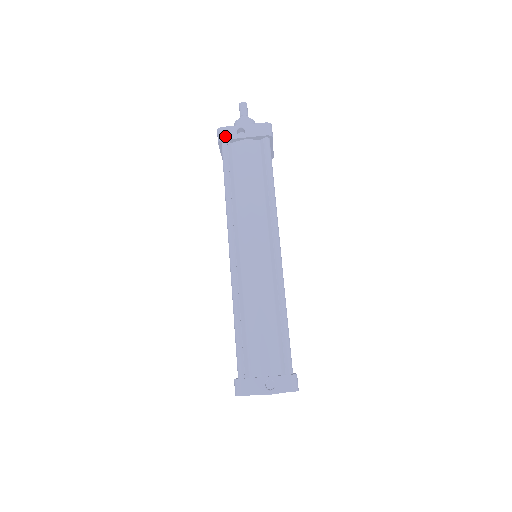
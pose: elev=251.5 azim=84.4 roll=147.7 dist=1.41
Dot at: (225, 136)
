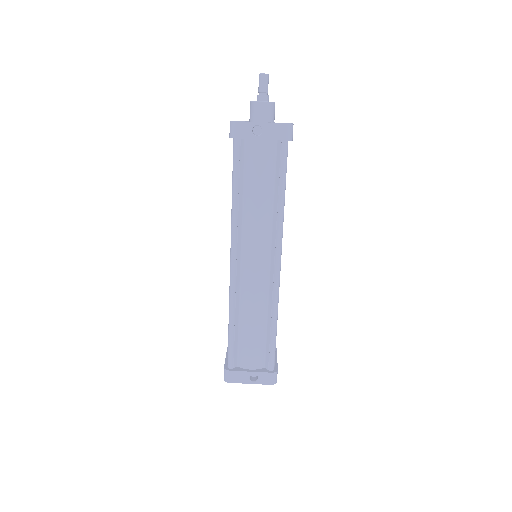
Dot at: (238, 134)
